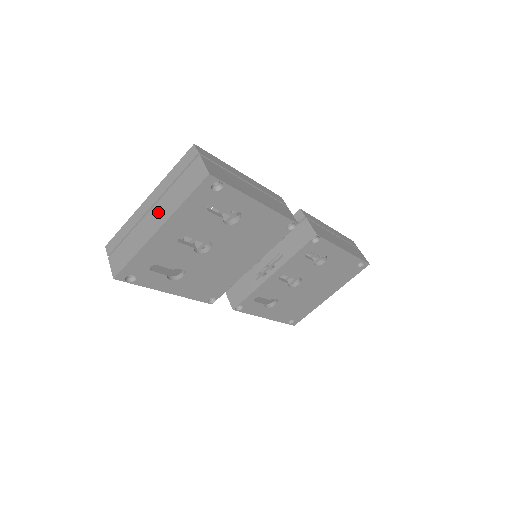
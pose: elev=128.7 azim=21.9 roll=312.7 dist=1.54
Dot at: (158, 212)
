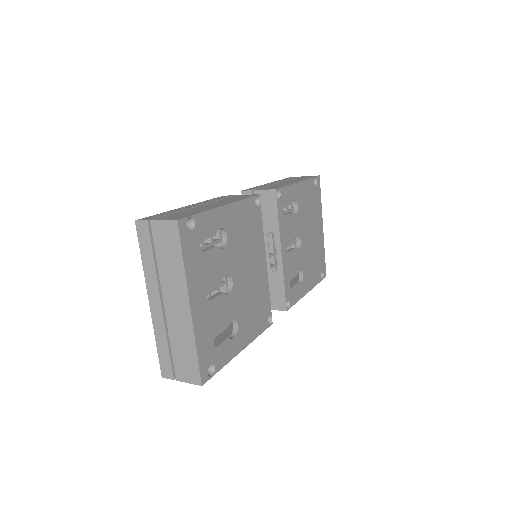
Dot at: (172, 298)
